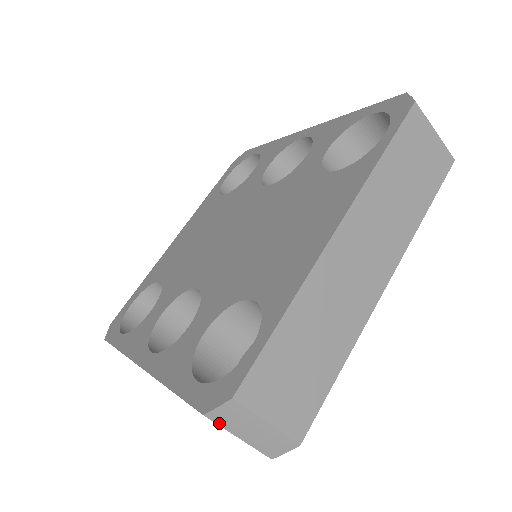
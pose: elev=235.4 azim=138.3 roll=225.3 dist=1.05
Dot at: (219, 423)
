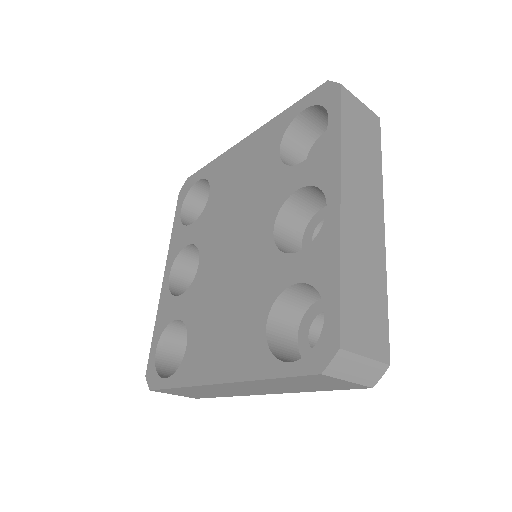
Dot at: occluded
